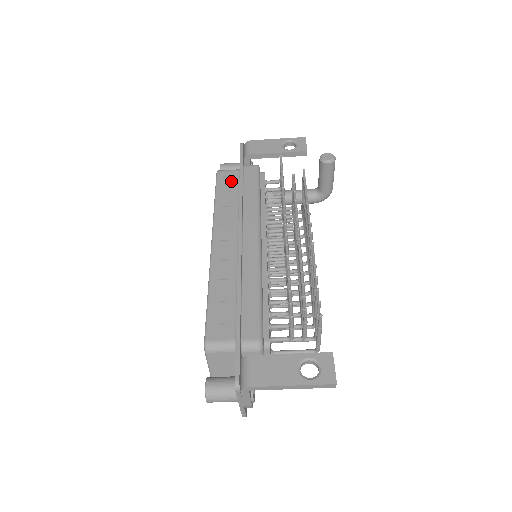
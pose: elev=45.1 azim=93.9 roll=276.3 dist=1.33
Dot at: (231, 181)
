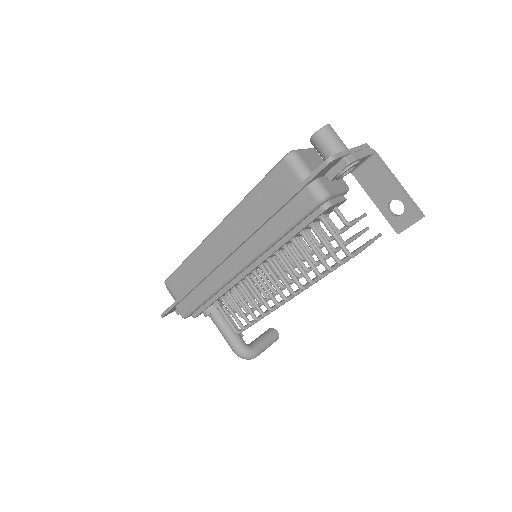
Dot at: occluded
